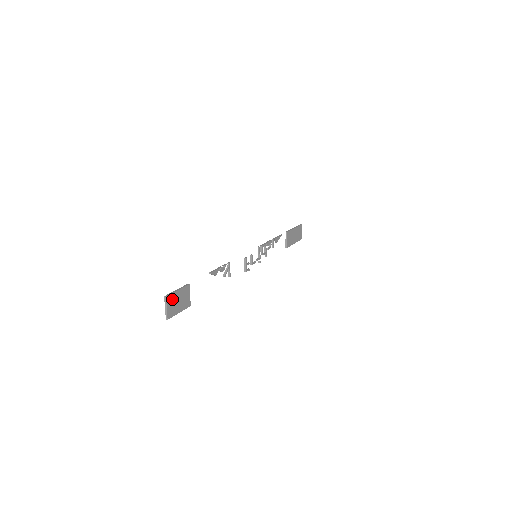
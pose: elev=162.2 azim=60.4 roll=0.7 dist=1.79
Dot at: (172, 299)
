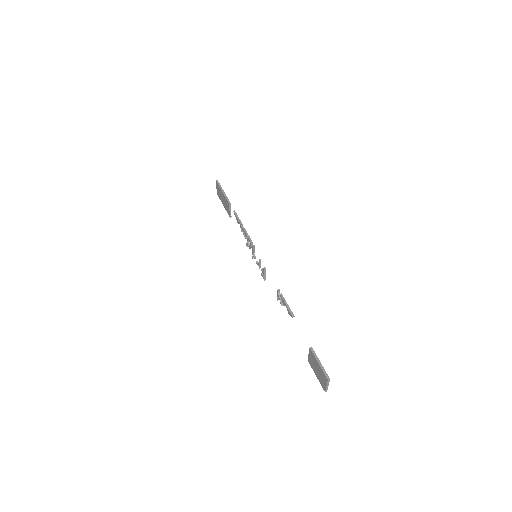
Dot at: (324, 374)
